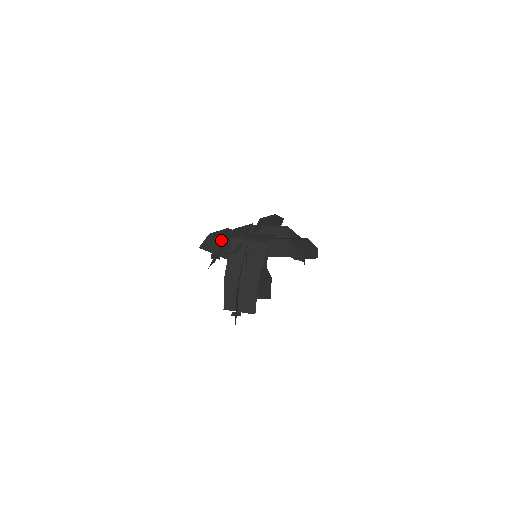
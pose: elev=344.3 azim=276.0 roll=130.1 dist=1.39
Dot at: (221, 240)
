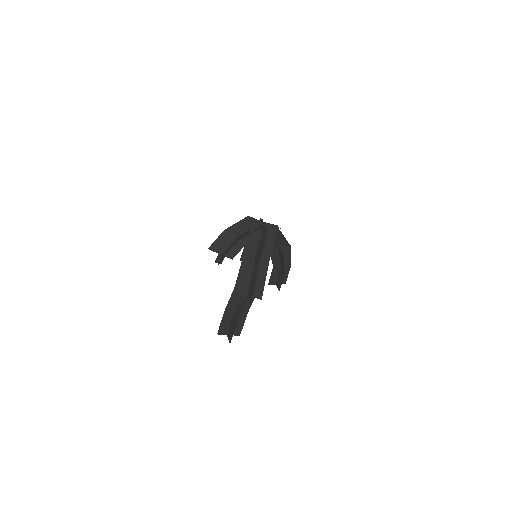
Dot at: (233, 236)
